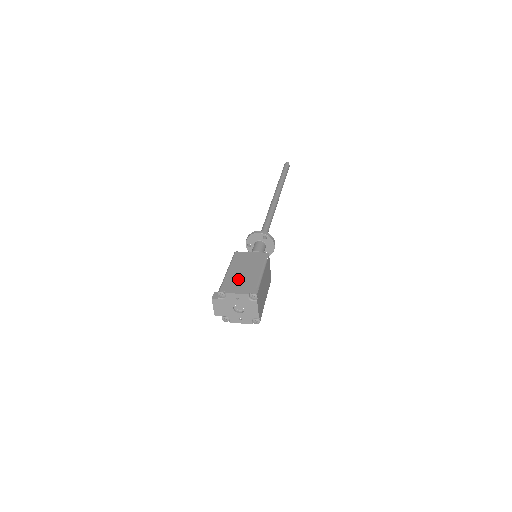
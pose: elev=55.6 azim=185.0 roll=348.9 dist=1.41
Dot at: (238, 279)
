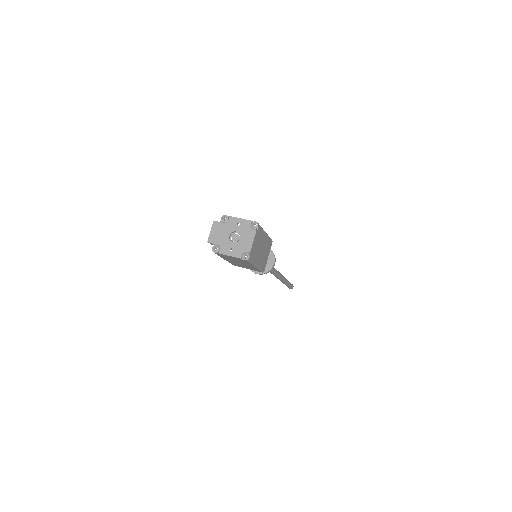
Dot at: occluded
